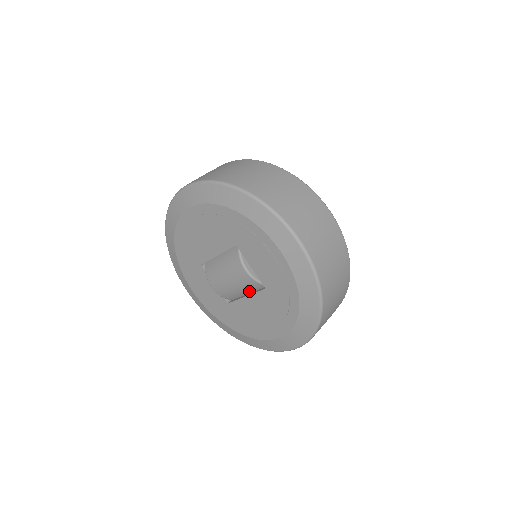
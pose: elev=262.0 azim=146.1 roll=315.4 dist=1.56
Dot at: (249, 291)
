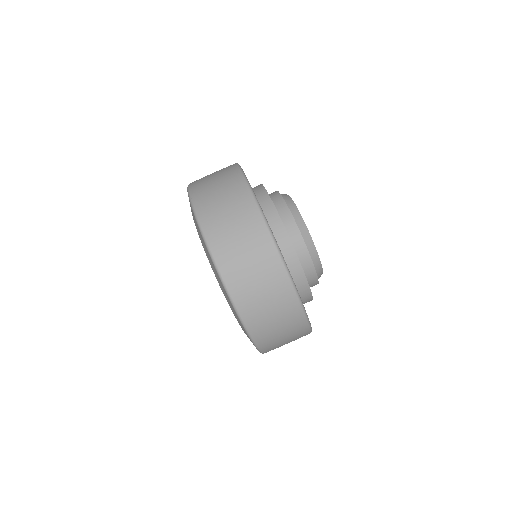
Dot at: occluded
